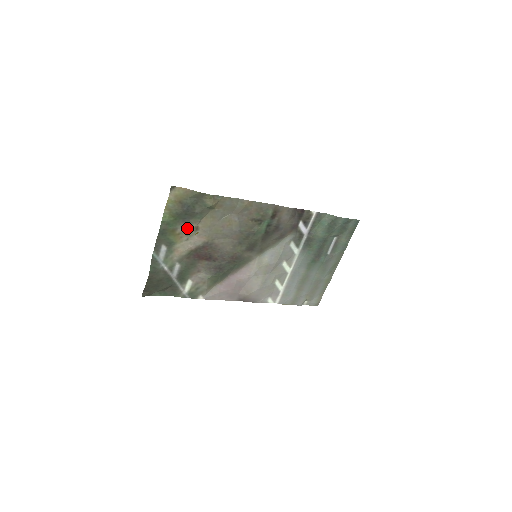
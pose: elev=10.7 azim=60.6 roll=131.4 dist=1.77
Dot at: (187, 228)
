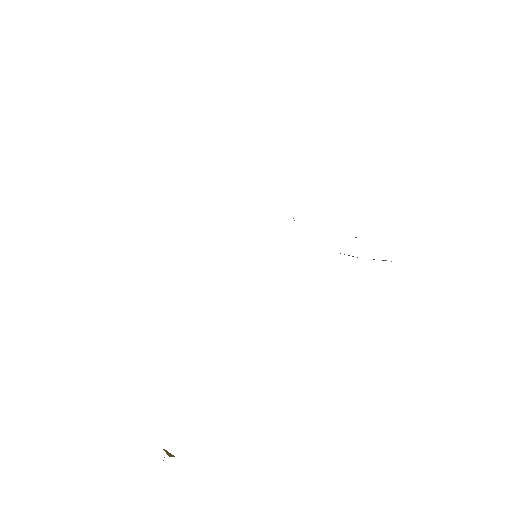
Dot at: occluded
